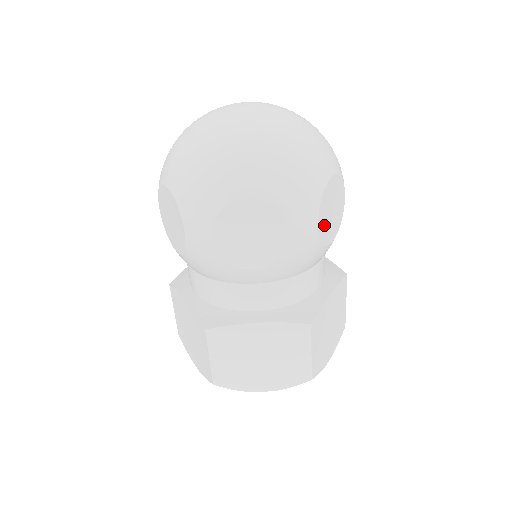
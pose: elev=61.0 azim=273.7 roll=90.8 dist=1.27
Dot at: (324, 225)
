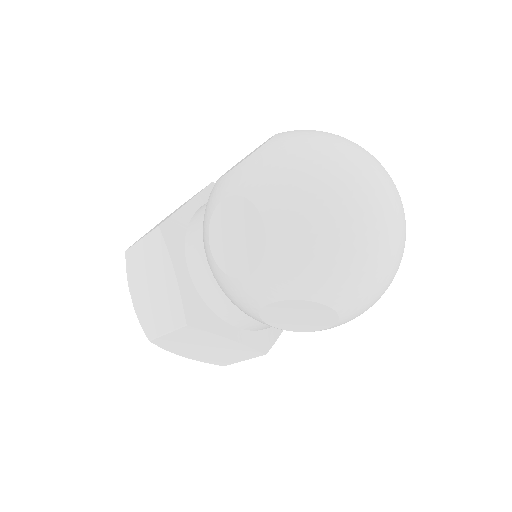
Dot at: occluded
